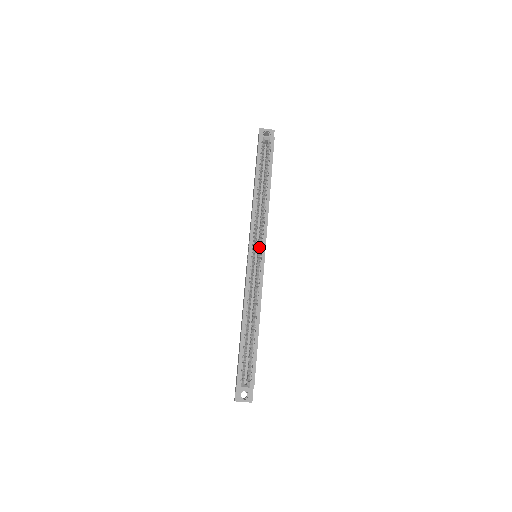
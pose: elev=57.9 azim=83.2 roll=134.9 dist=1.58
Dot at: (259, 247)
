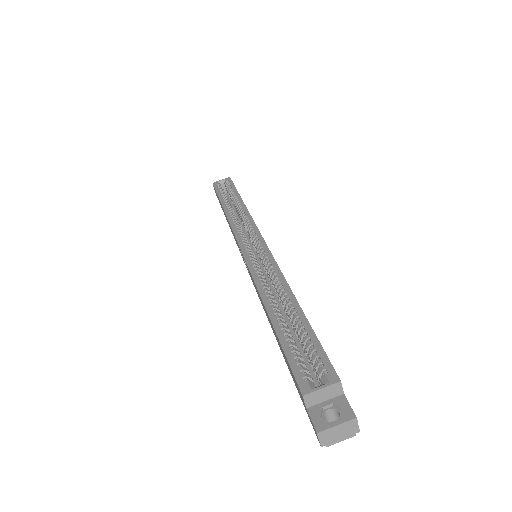
Dot at: (254, 242)
